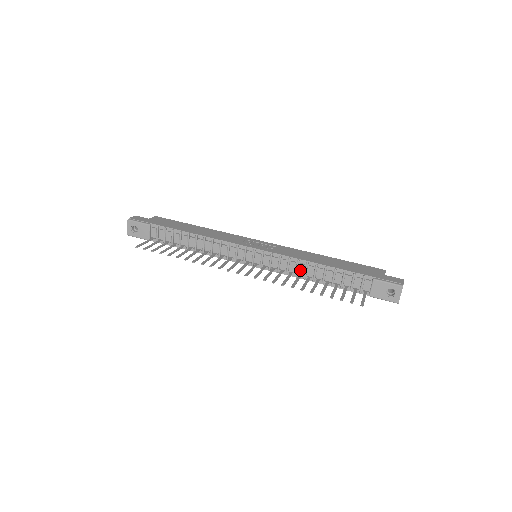
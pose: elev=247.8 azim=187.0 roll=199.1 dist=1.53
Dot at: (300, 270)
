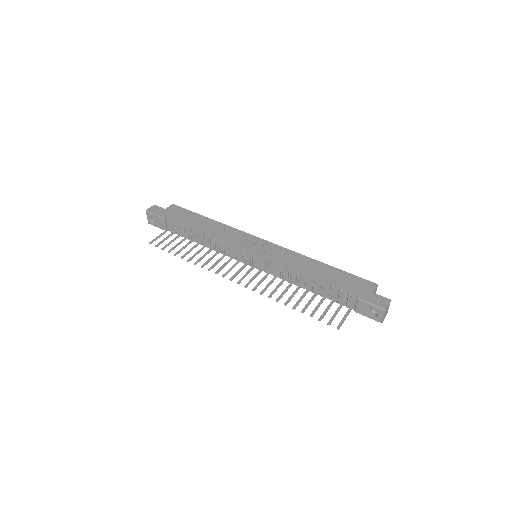
Dot at: (292, 277)
